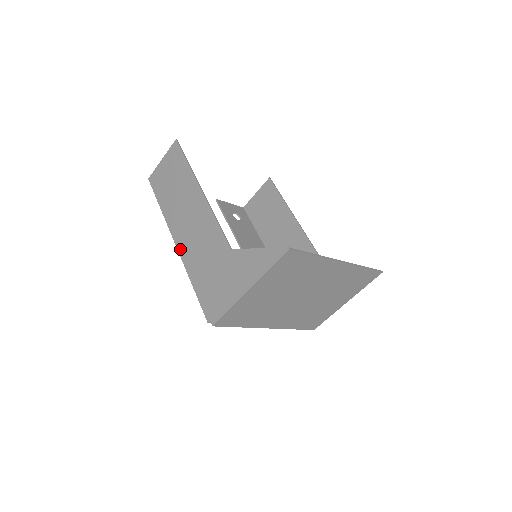
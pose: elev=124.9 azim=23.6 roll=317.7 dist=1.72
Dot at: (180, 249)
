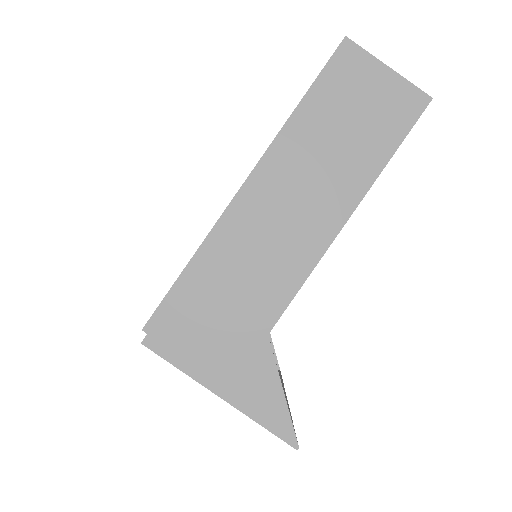
Dot at: (236, 206)
